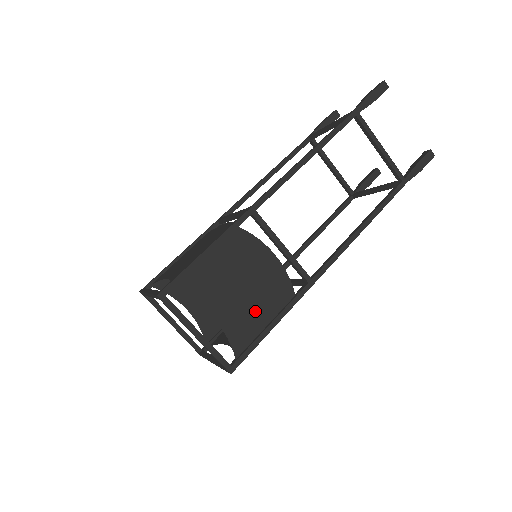
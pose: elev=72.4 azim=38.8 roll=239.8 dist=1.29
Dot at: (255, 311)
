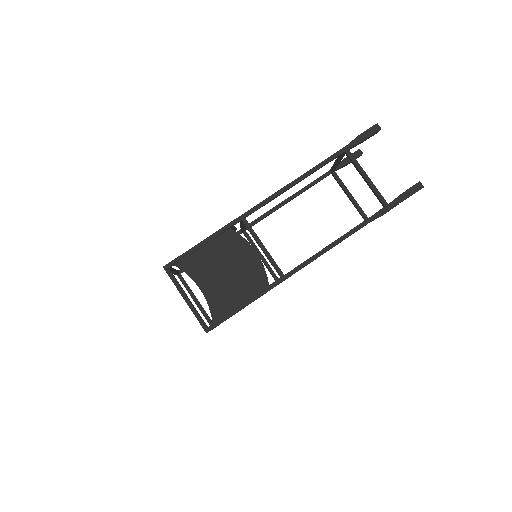
Dot at: (233, 291)
